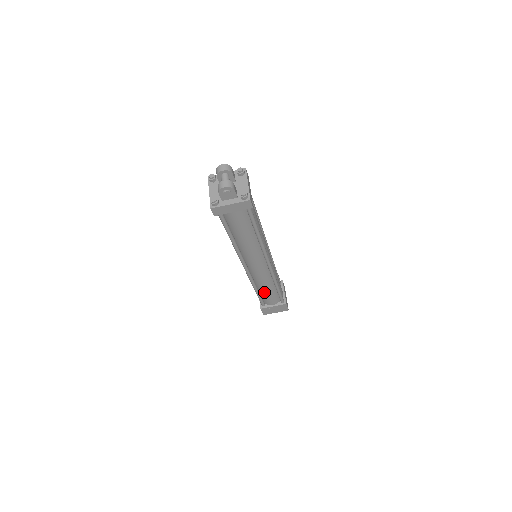
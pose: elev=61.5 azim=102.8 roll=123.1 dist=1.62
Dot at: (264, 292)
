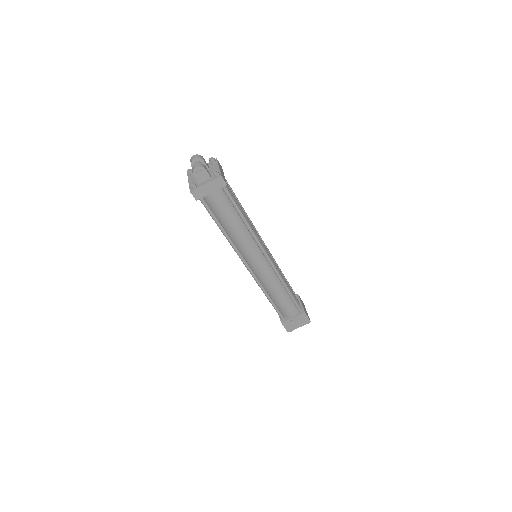
Dot at: (277, 299)
